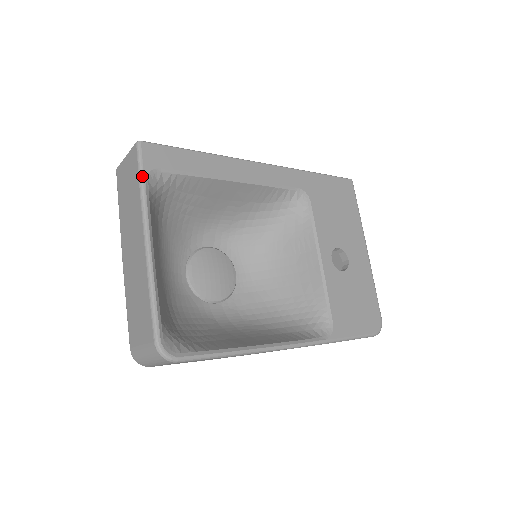
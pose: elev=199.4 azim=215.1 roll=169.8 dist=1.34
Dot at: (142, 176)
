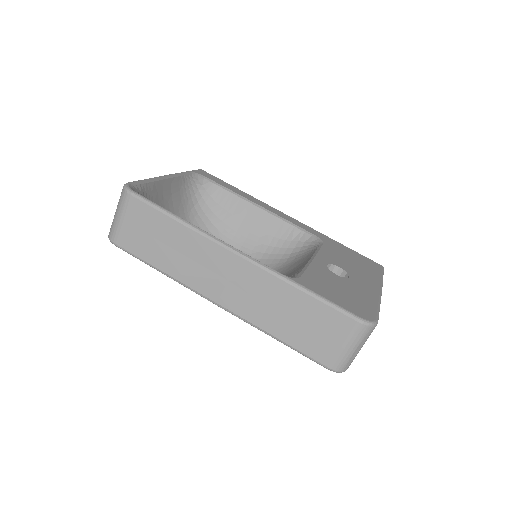
Dot at: (189, 171)
